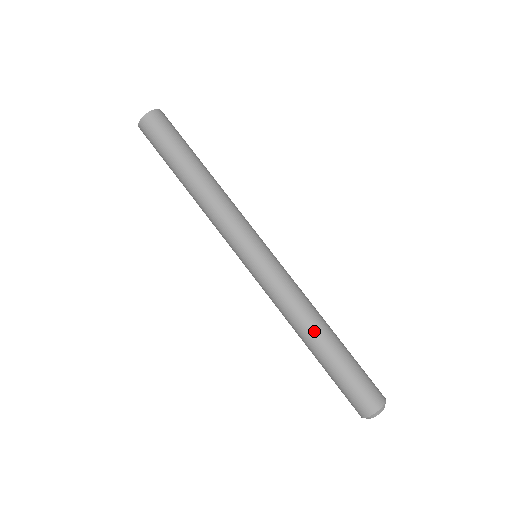
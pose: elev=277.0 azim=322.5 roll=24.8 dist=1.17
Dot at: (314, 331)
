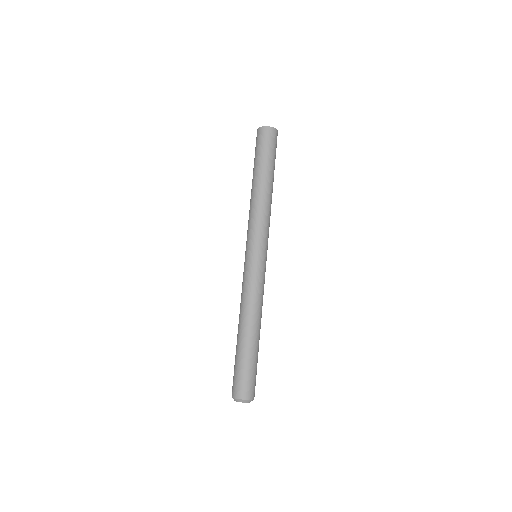
Dot at: (243, 324)
